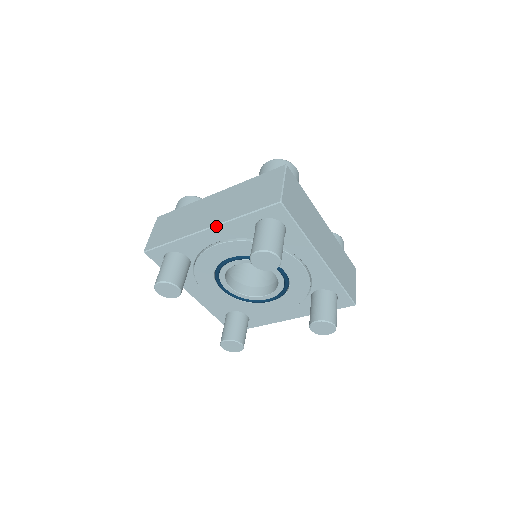
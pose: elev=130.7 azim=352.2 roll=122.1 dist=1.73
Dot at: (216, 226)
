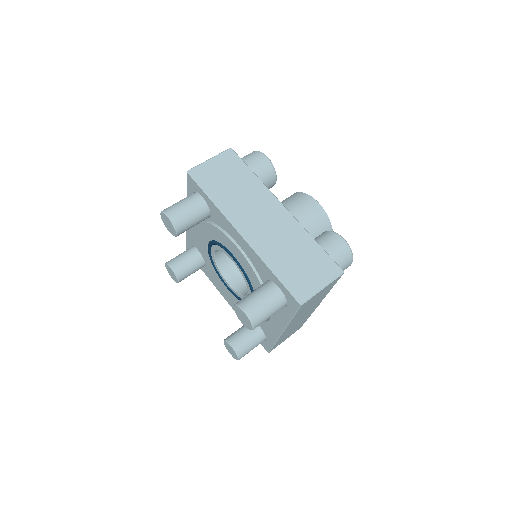
Dot at: occluded
